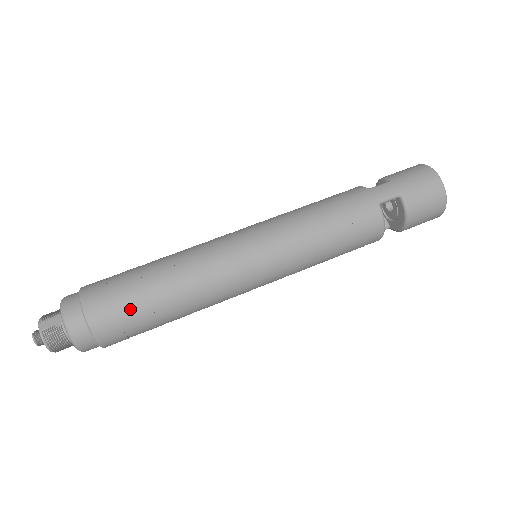
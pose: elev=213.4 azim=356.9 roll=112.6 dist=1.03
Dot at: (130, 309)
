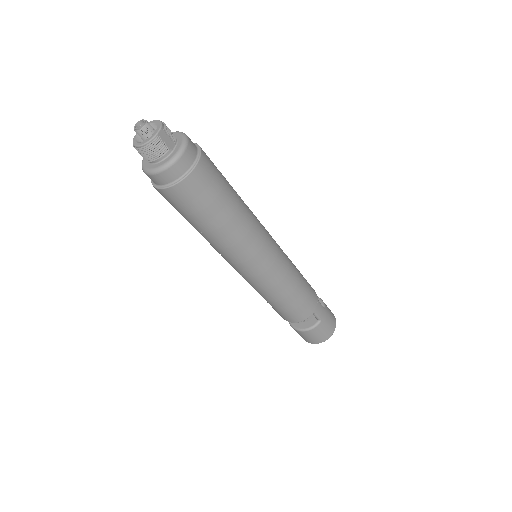
Dot at: (206, 204)
